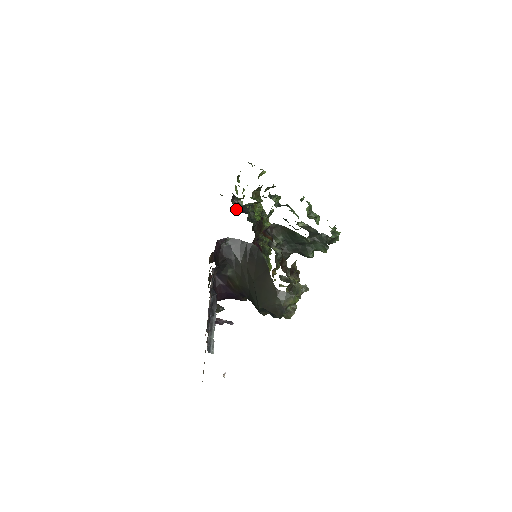
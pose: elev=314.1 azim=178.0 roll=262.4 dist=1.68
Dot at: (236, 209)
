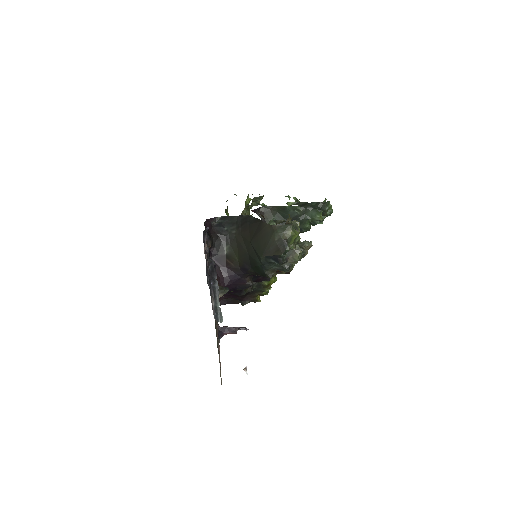
Dot at: occluded
